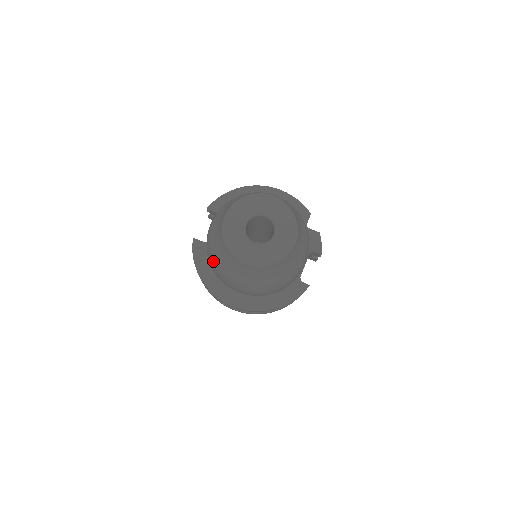
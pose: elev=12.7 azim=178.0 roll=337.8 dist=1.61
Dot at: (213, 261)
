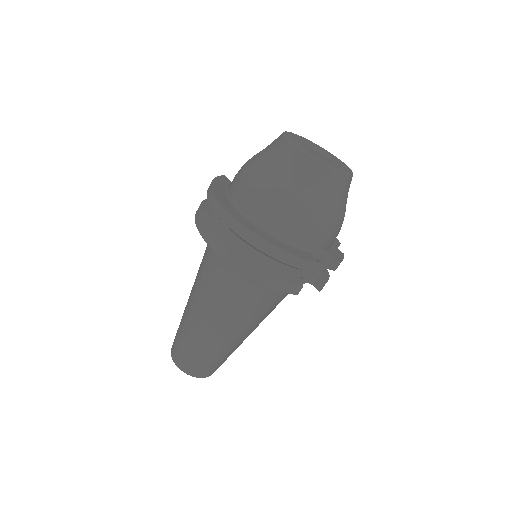
Dot at: (246, 165)
